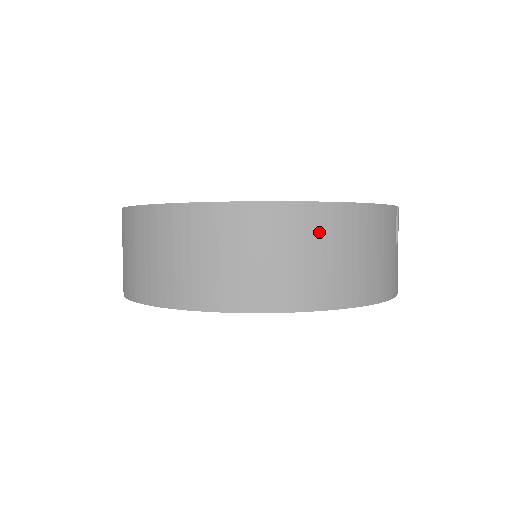
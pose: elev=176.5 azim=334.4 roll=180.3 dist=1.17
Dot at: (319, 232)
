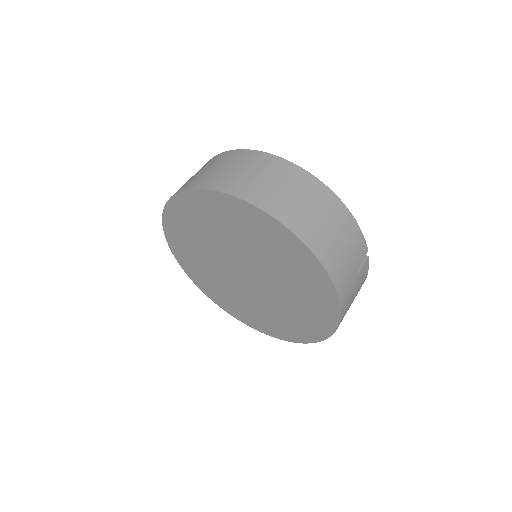
Dot at: (316, 196)
